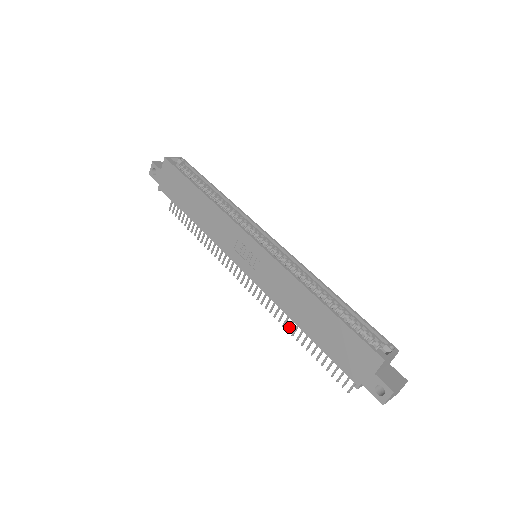
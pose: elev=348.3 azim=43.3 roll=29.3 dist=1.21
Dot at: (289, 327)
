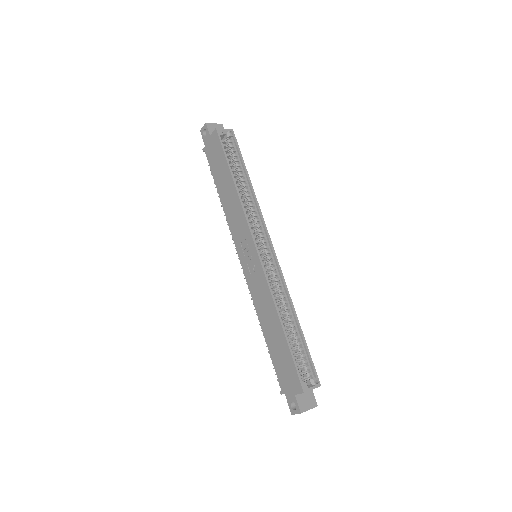
Dot at: occluded
